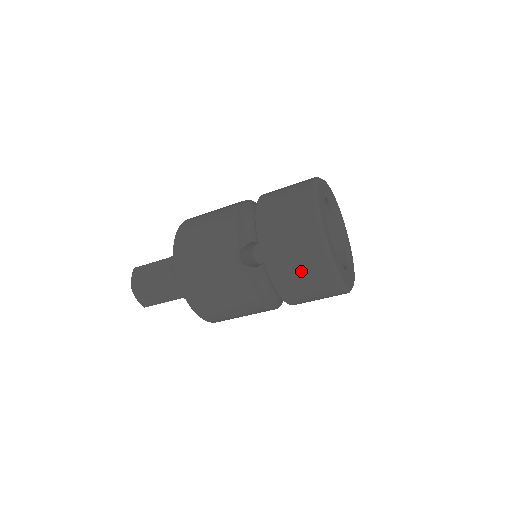
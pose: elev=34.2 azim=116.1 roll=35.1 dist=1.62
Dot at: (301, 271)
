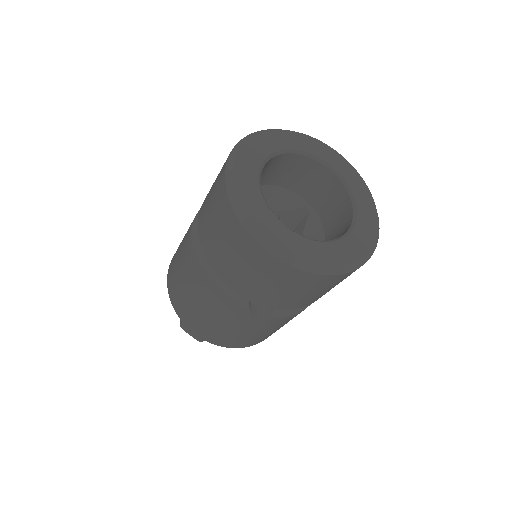
Dot at: (324, 290)
